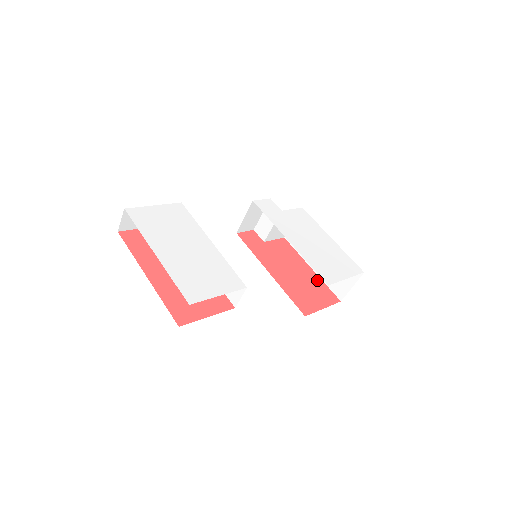
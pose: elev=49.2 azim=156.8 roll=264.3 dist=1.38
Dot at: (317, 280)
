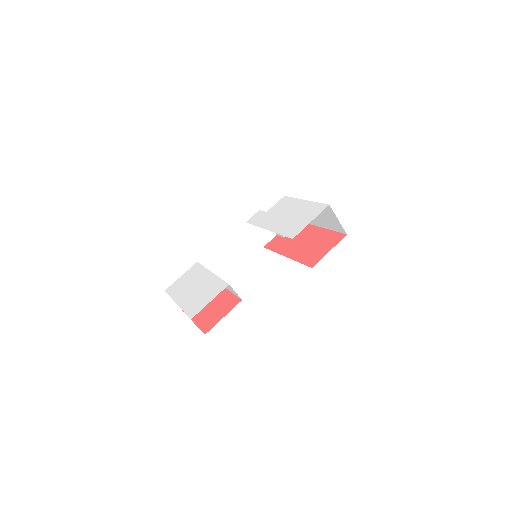
Dot at: (326, 233)
